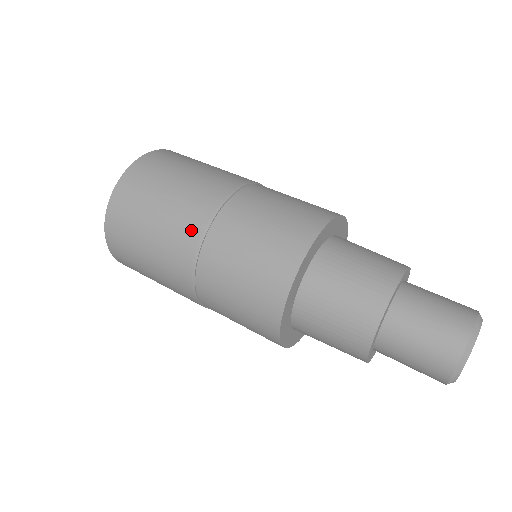
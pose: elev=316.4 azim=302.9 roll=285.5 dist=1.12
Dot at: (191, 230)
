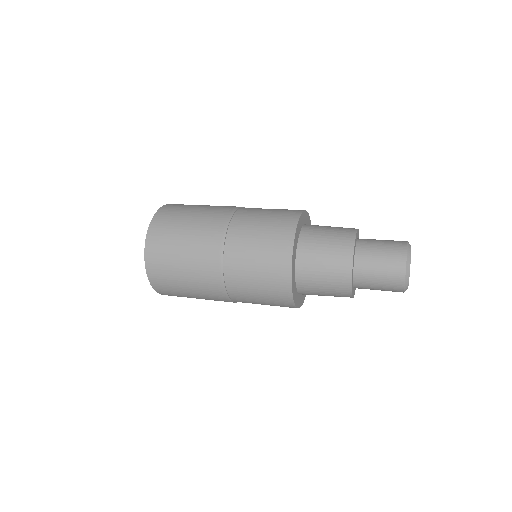
Dot at: (212, 270)
